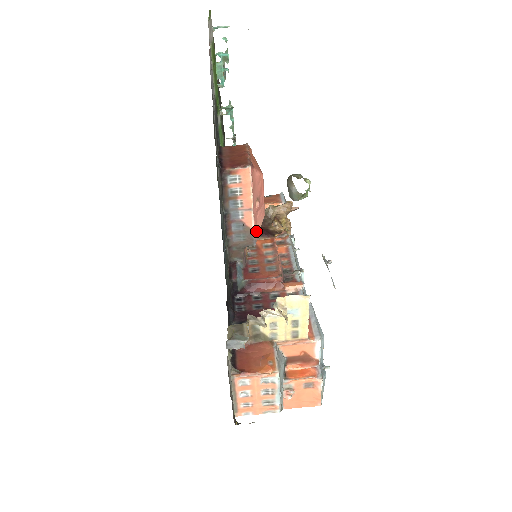
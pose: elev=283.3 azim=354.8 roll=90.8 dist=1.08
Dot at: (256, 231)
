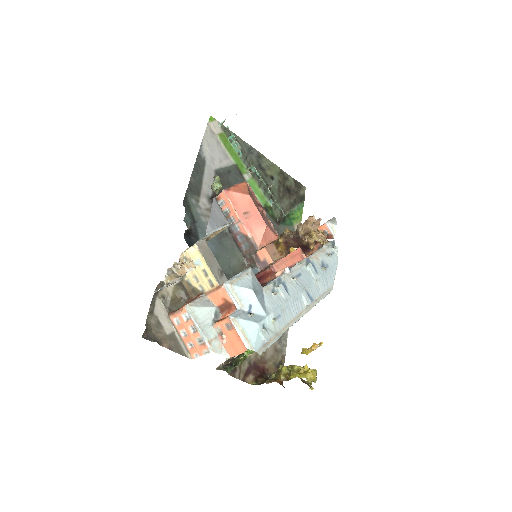
Dot at: (255, 238)
